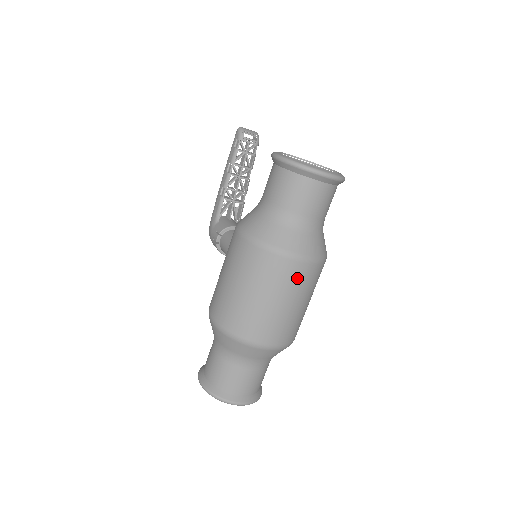
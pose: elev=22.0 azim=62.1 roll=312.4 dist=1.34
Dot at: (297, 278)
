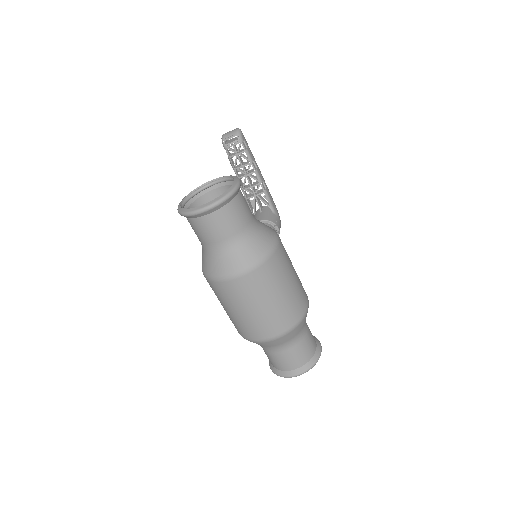
Dot at: (243, 290)
